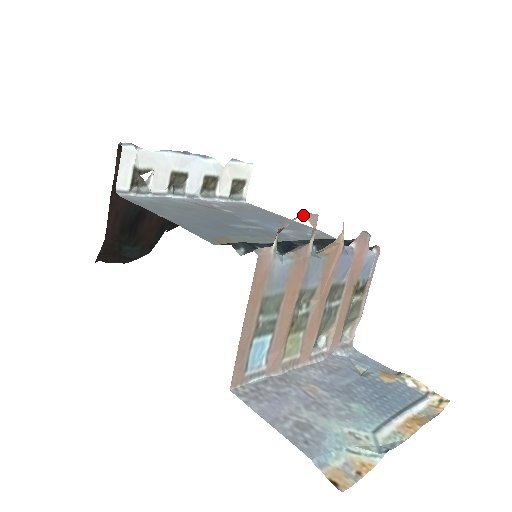
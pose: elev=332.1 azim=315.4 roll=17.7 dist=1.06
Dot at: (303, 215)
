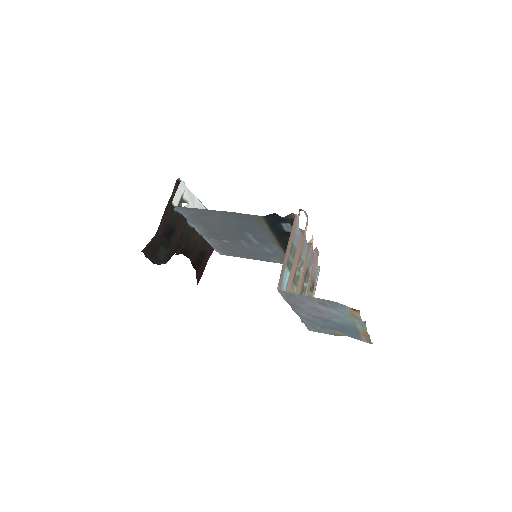
Dot at: (305, 211)
